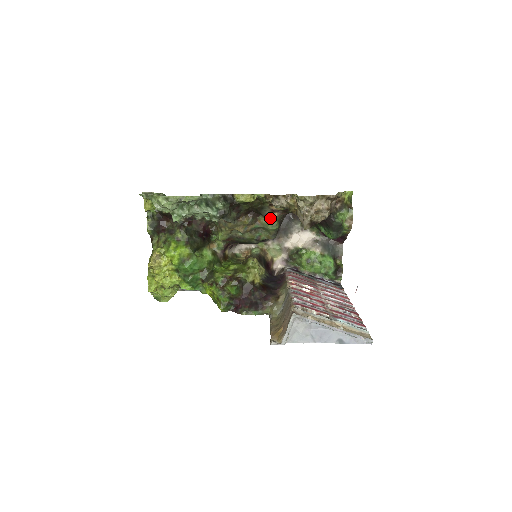
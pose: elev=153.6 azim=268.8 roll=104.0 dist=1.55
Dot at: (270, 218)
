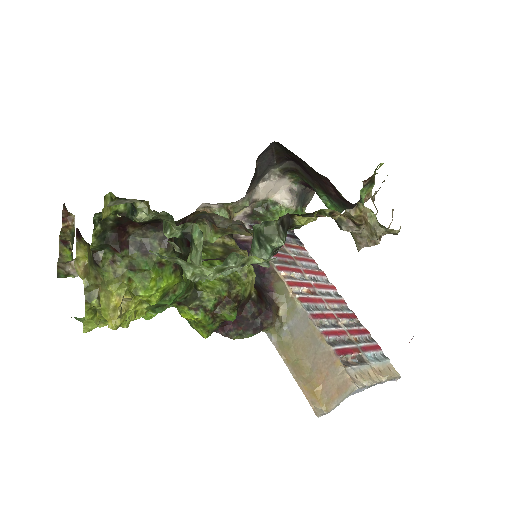
Dot at: occluded
